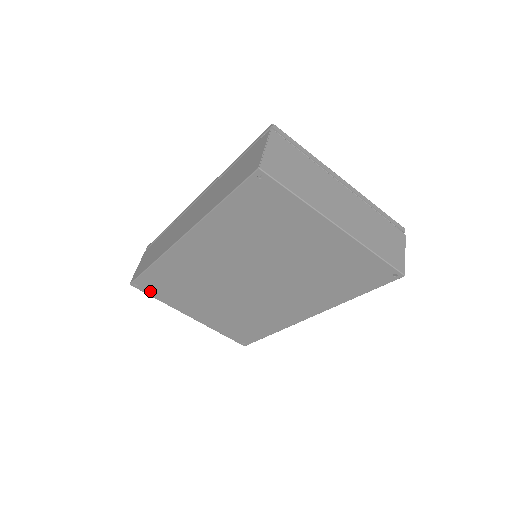
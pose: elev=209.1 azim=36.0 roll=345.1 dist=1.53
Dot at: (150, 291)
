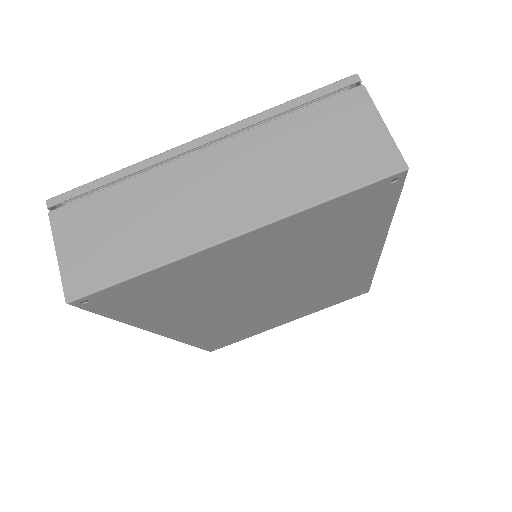
Dot at: (229, 343)
